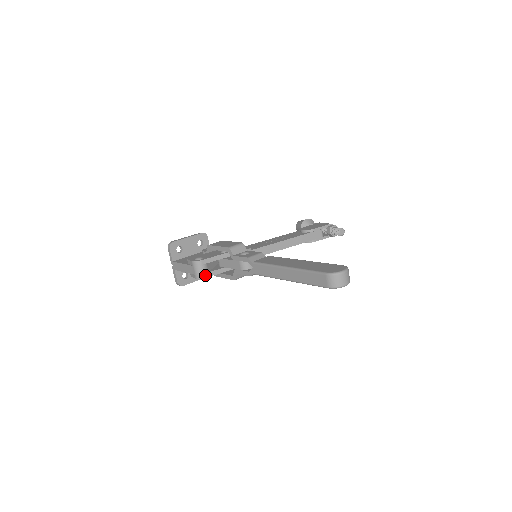
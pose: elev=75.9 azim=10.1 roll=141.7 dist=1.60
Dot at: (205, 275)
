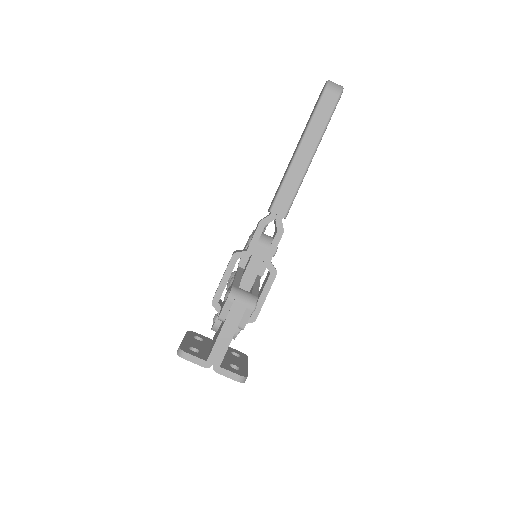
Dot at: (254, 295)
